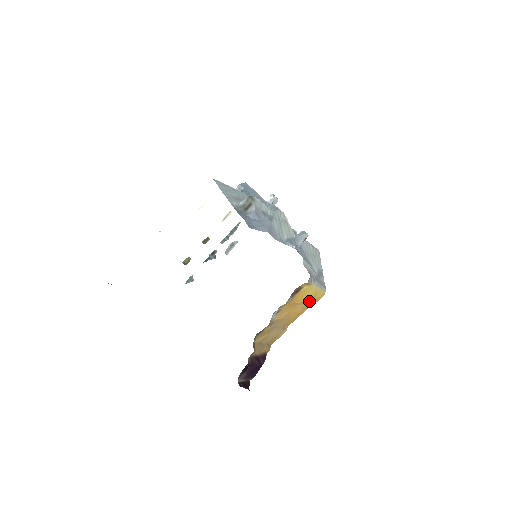
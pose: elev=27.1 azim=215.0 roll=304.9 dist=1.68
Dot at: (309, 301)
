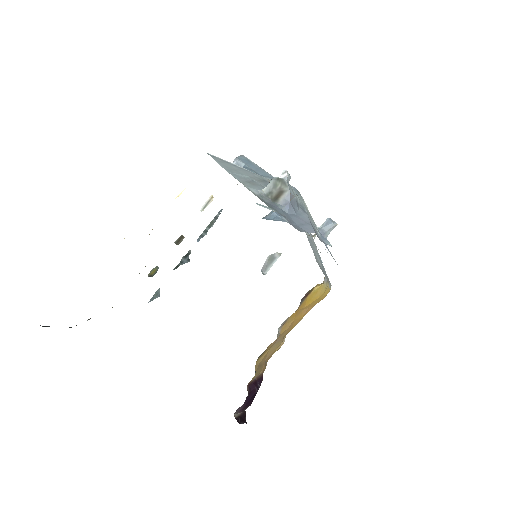
Dot at: (314, 302)
